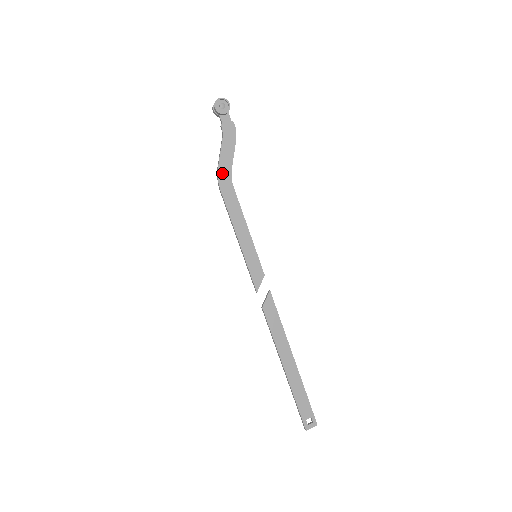
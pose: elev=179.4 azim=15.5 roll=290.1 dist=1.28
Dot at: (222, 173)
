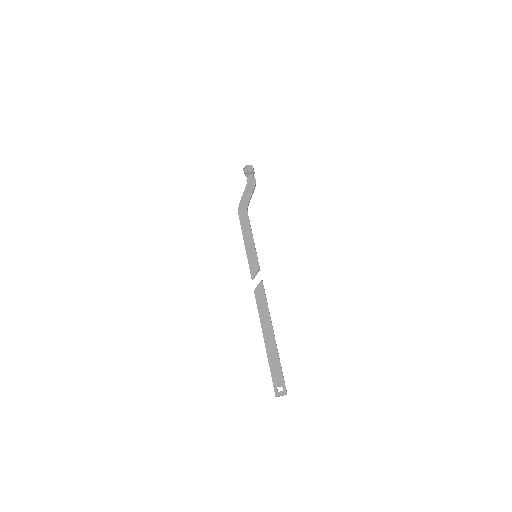
Dot at: (242, 205)
